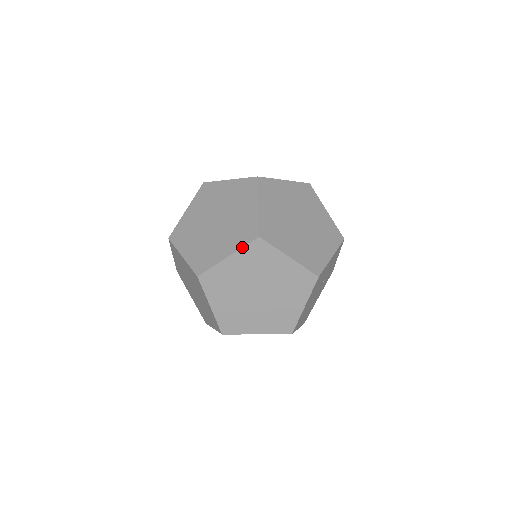
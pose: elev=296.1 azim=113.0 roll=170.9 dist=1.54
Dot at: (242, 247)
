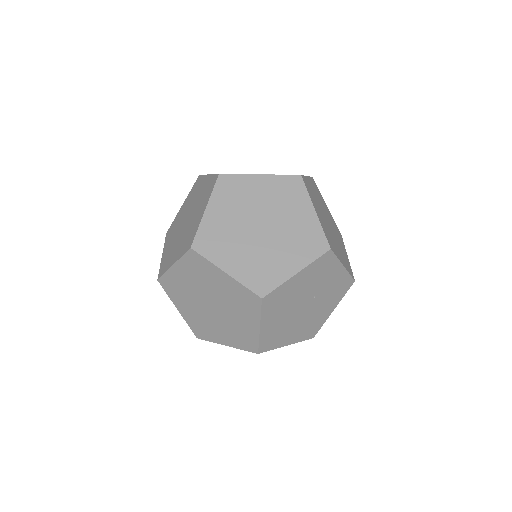
Dot at: (181, 257)
